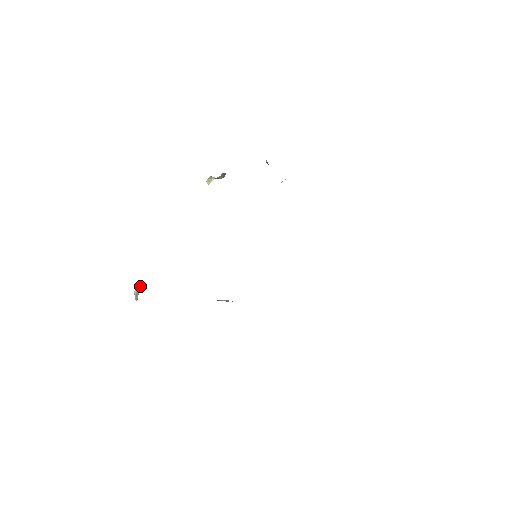
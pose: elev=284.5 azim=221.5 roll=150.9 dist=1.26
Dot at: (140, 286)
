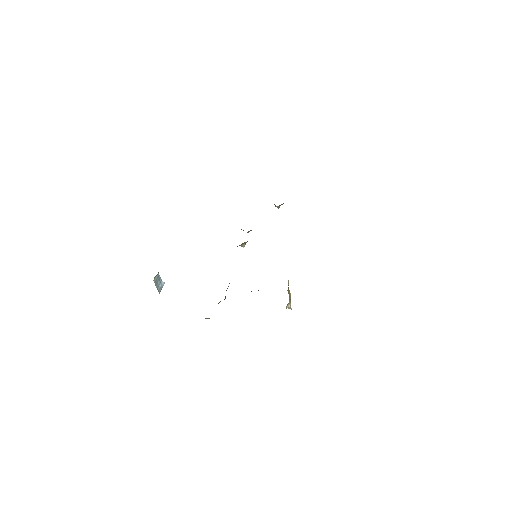
Dot at: (164, 283)
